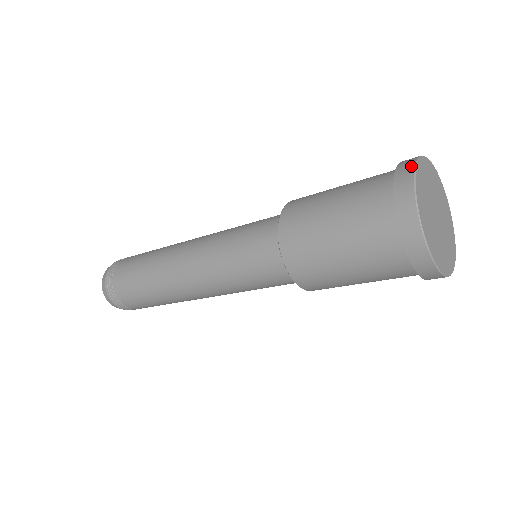
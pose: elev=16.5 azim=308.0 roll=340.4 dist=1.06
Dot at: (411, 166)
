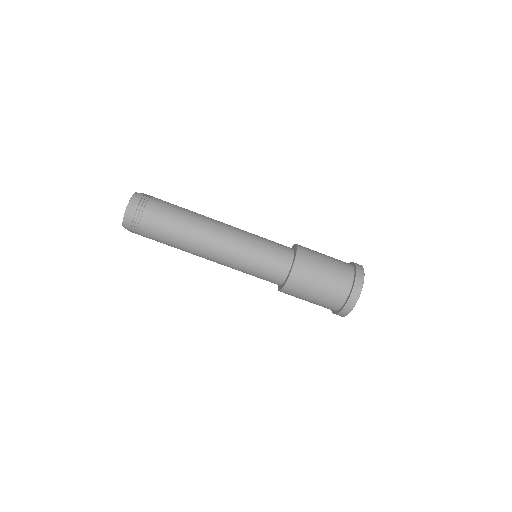
Dot at: (363, 270)
